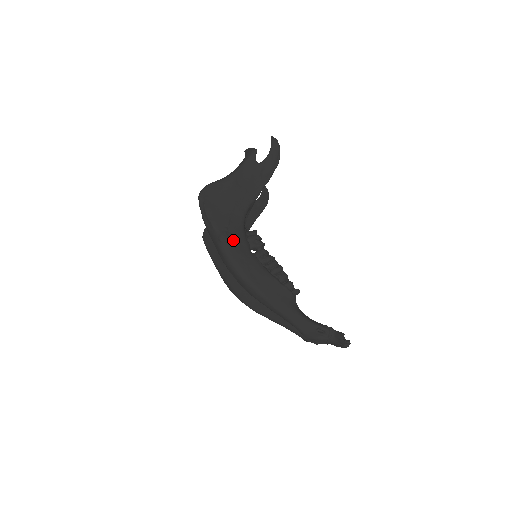
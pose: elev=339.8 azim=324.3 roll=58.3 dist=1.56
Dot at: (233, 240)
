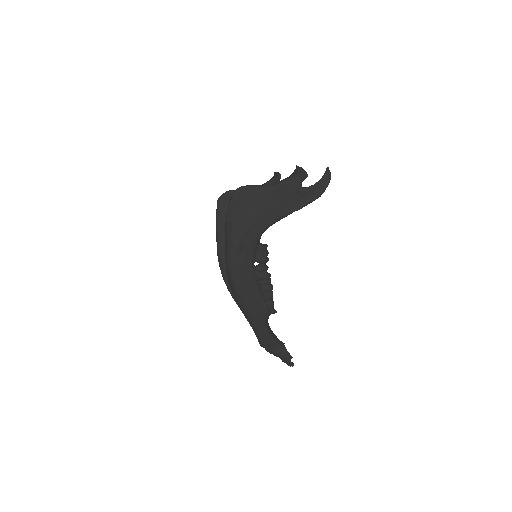
Dot at: (243, 249)
